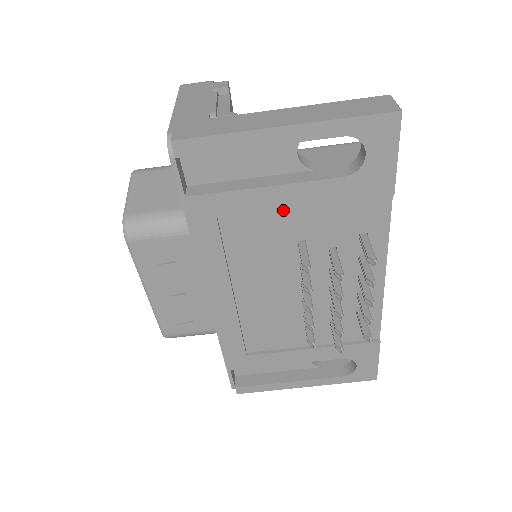
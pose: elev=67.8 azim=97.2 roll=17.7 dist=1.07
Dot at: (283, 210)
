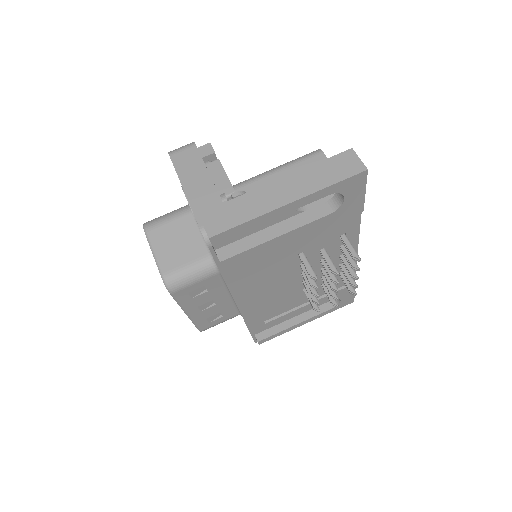
Dot at: (288, 243)
